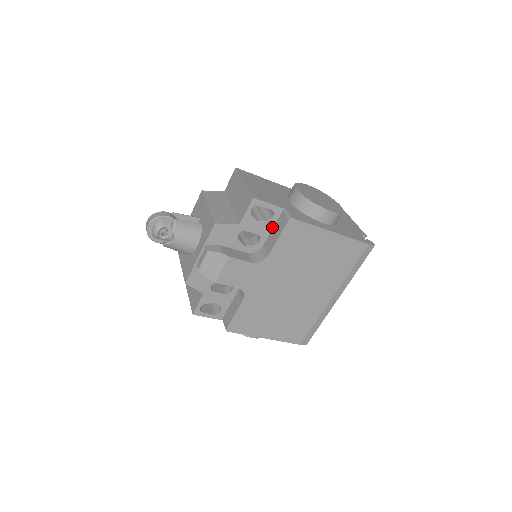
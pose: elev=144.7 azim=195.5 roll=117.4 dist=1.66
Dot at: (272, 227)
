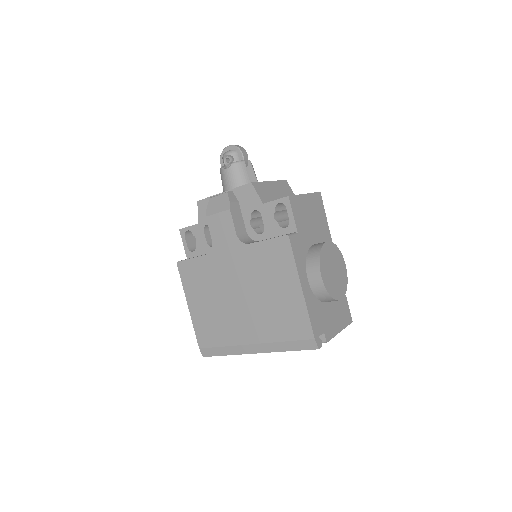
Dot at: (277, 235)
